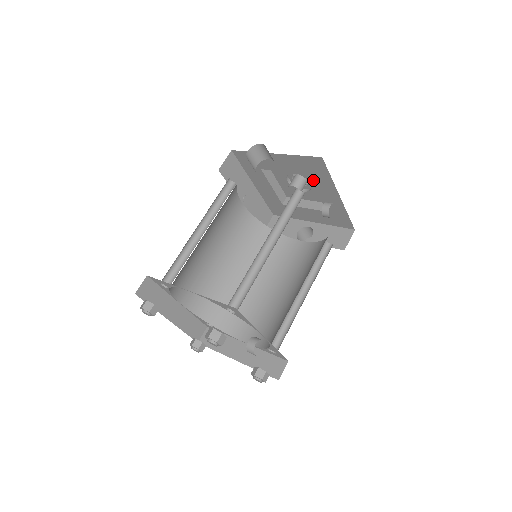
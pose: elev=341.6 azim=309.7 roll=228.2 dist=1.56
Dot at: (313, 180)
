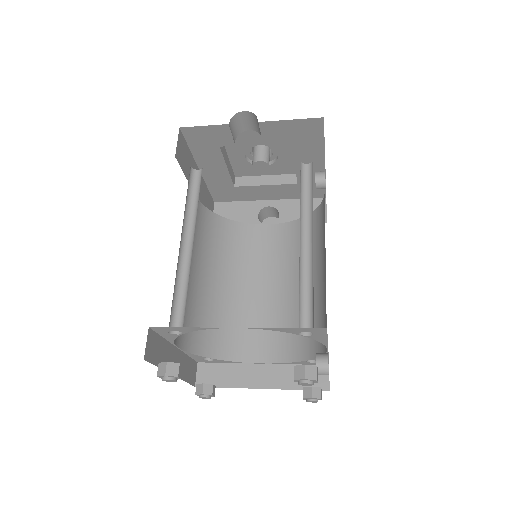
Dot at: (296, 148)
